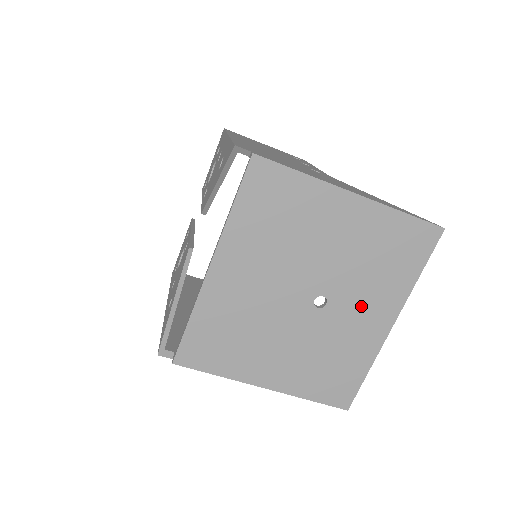
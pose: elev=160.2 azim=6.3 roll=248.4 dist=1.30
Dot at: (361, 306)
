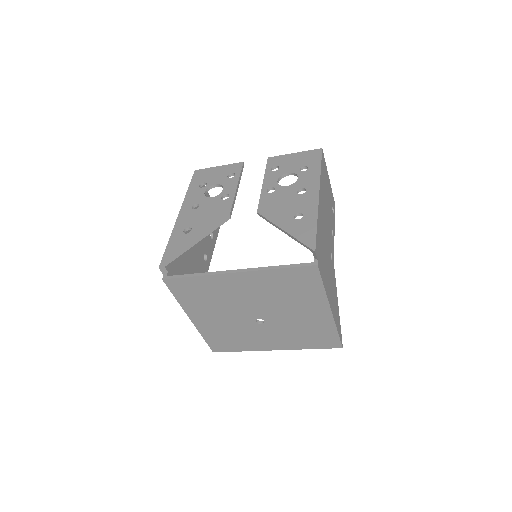
Dot at: (273, 336)
